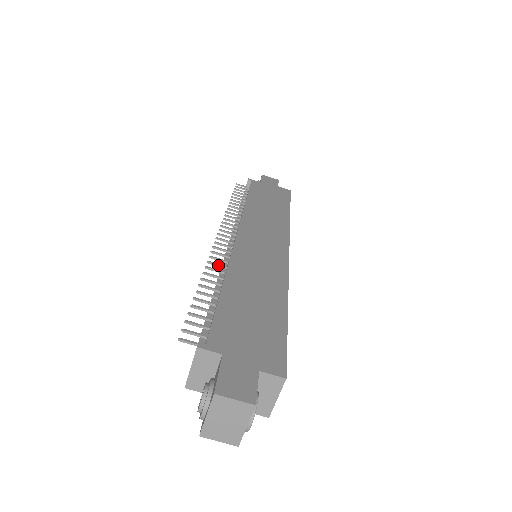
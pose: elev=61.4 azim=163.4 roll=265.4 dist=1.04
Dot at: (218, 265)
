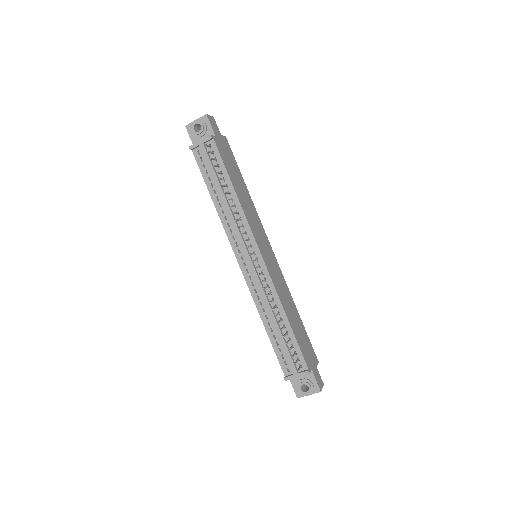
Dot at: (269, 294)
